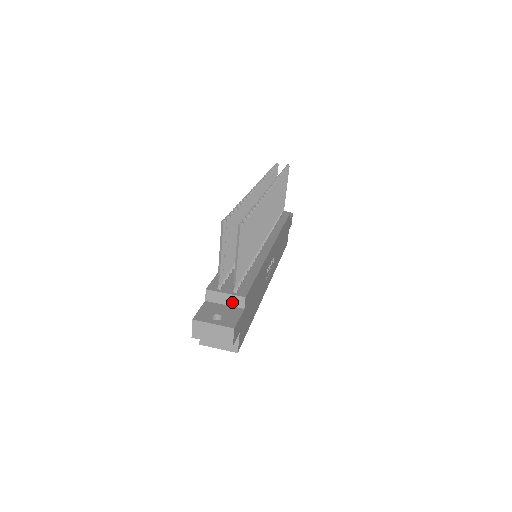
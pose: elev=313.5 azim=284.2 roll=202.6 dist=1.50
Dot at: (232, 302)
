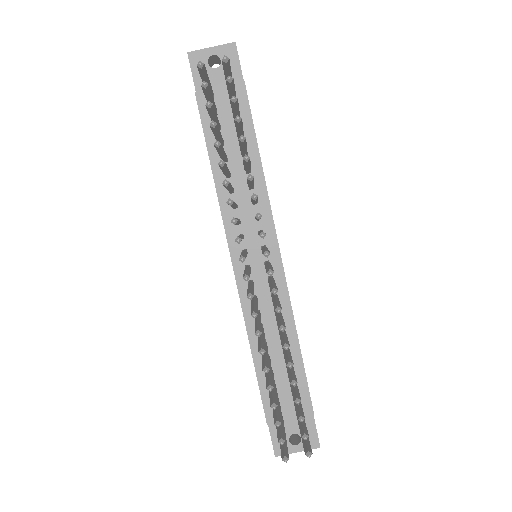
Dot at: occluded
